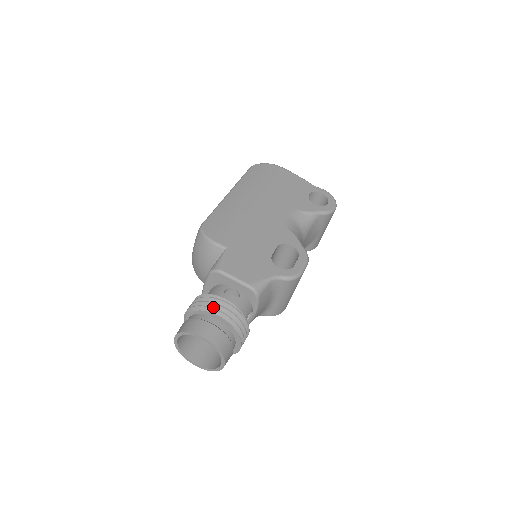
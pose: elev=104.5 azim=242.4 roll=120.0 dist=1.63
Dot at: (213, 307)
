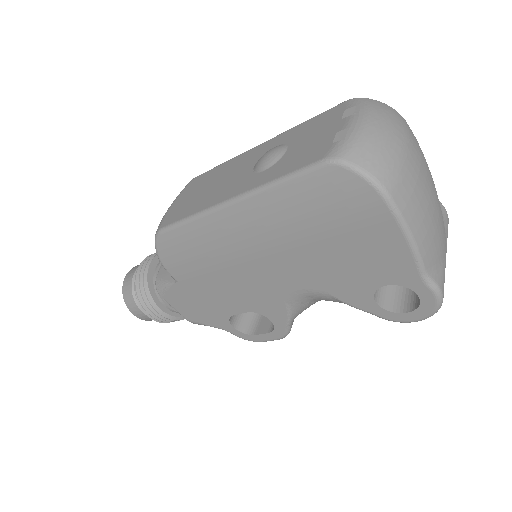
Dot at: (148, 305)
